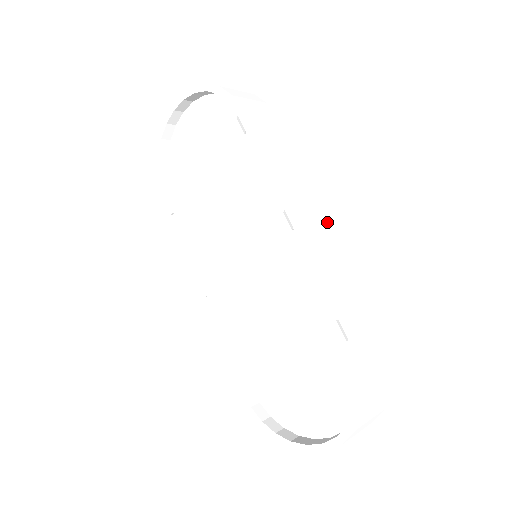
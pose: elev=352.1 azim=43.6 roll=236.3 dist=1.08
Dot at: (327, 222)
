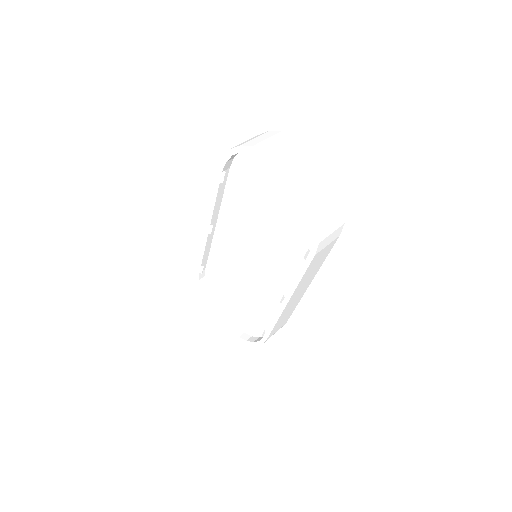
Dot at: (304, 292)
